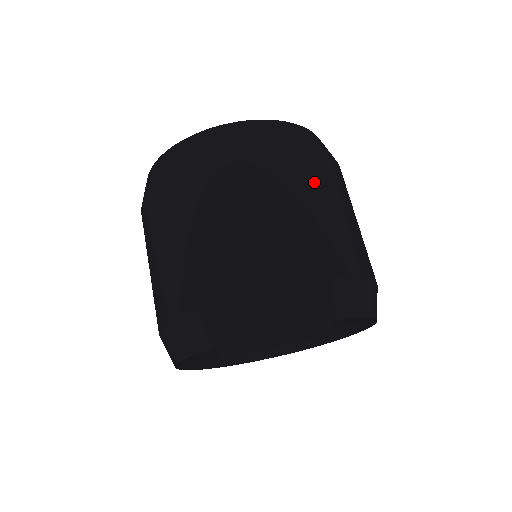
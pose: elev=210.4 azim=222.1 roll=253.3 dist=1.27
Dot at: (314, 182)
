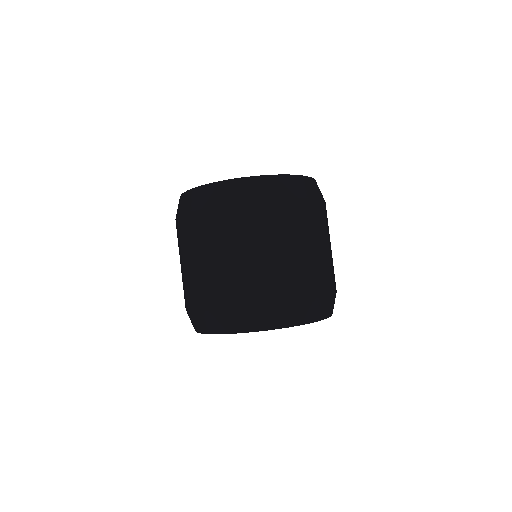
Dot at: (297, 228)
